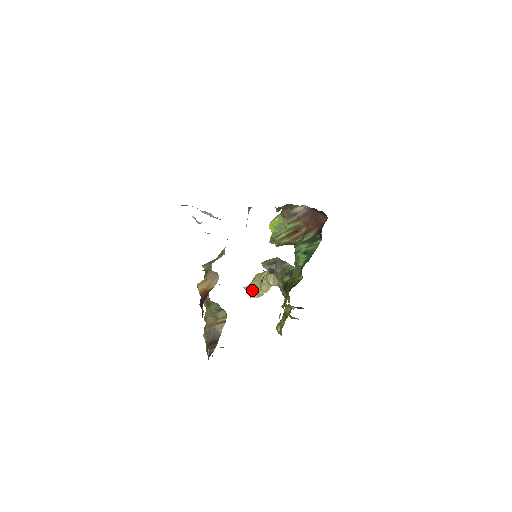
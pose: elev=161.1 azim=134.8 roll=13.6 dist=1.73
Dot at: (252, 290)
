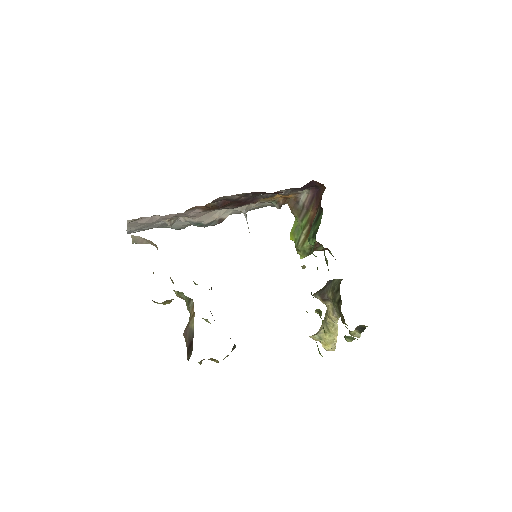
Dot at: (321, 337)
